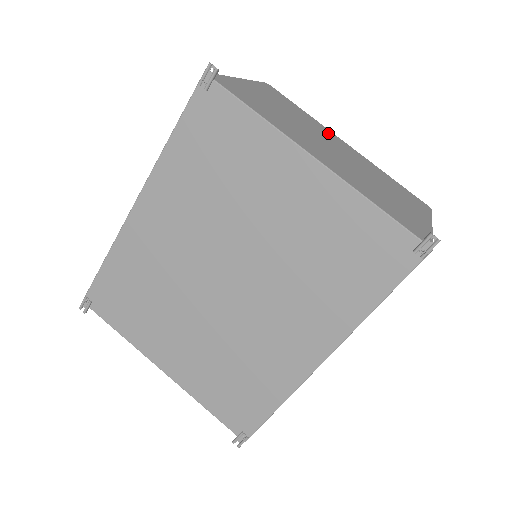
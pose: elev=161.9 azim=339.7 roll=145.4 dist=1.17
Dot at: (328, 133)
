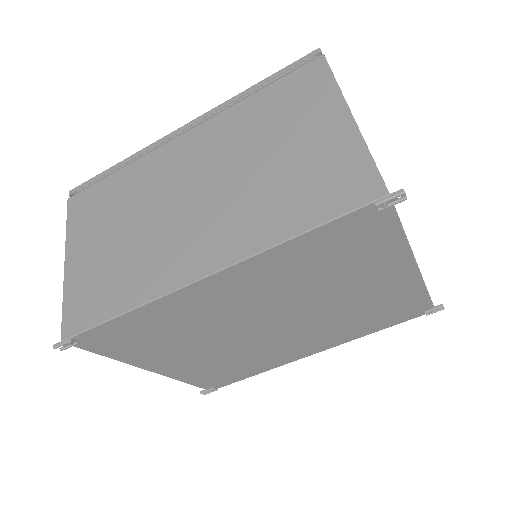
Dot at: occluded
